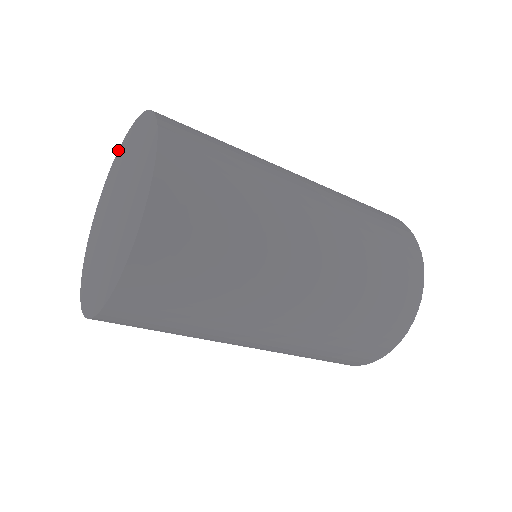
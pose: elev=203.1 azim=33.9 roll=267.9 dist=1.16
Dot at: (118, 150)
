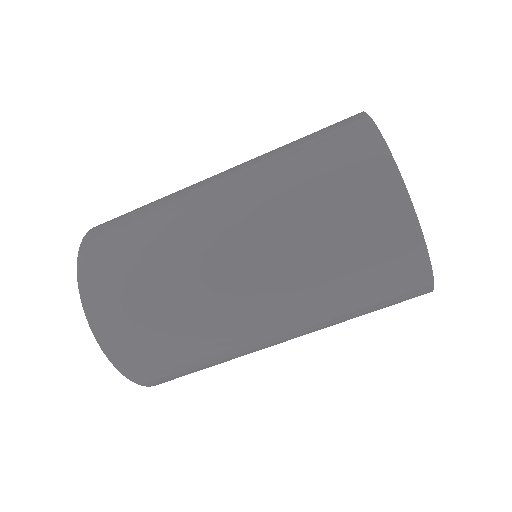
Dot at: occluded
